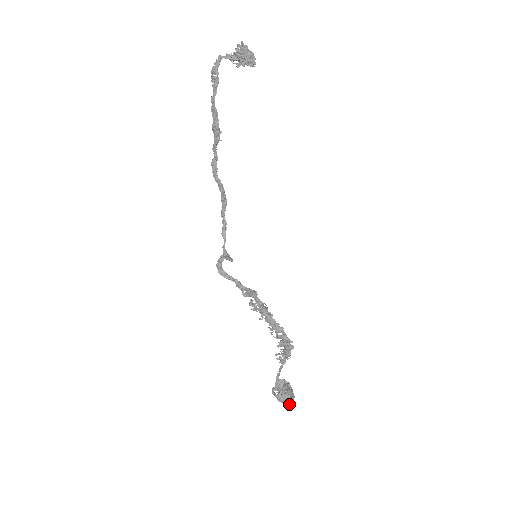
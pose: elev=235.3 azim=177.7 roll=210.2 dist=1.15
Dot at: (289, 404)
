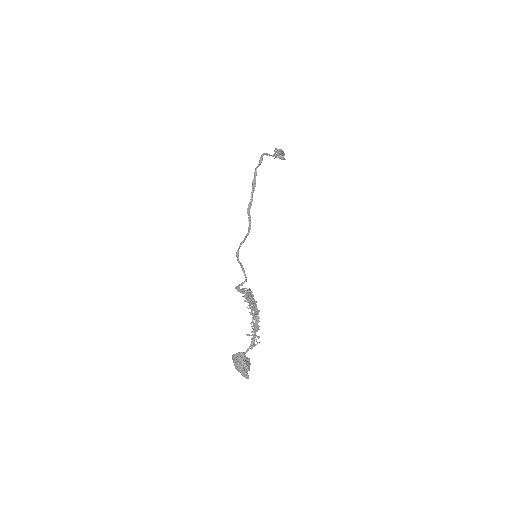
Dot at: (241, 369)
